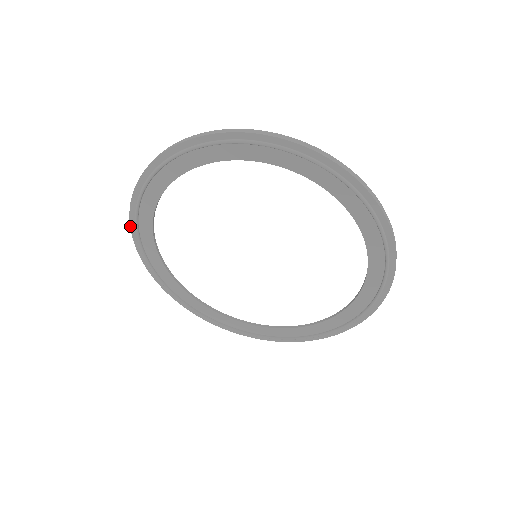
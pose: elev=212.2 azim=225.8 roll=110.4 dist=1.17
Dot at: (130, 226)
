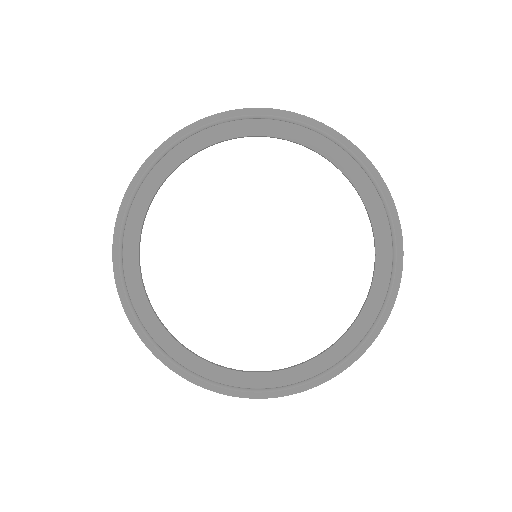
Dot at: occluded
